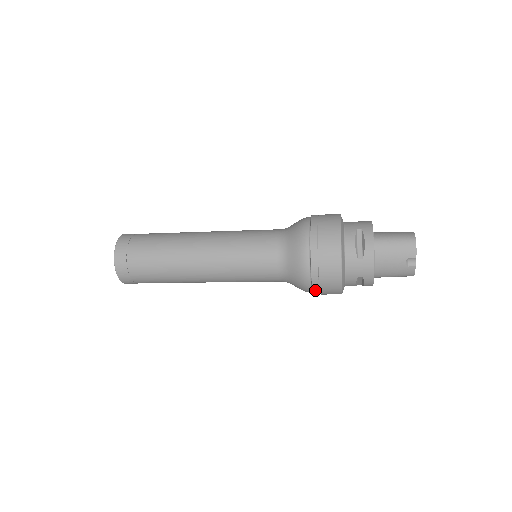
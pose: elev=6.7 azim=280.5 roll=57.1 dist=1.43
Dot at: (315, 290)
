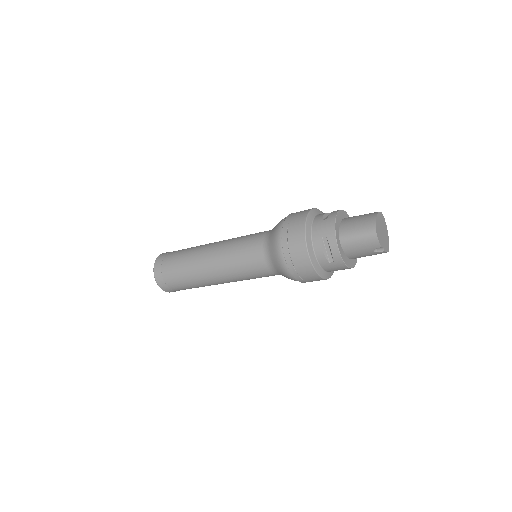
Dot at: occluded
